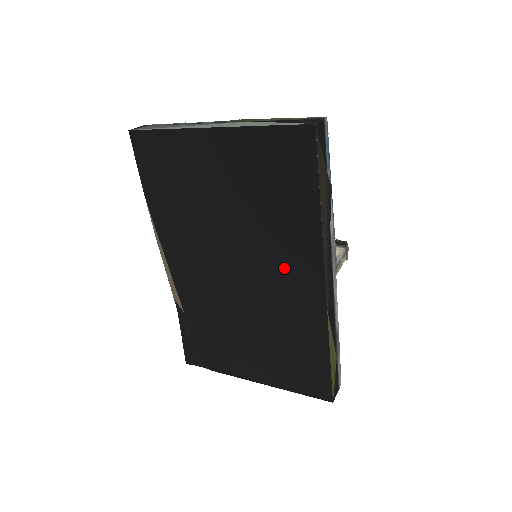
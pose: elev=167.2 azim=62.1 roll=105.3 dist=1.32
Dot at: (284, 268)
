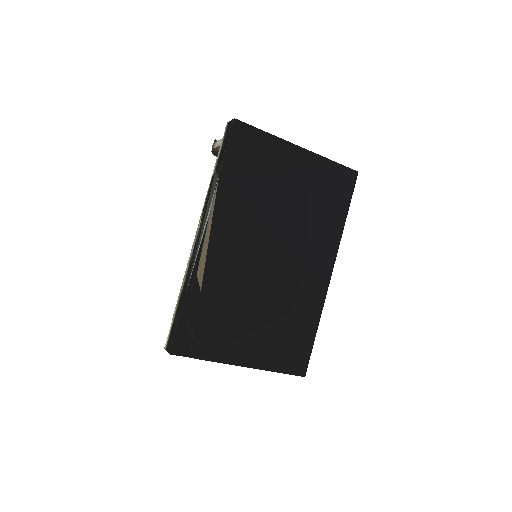
Dot at: (310, 257)
